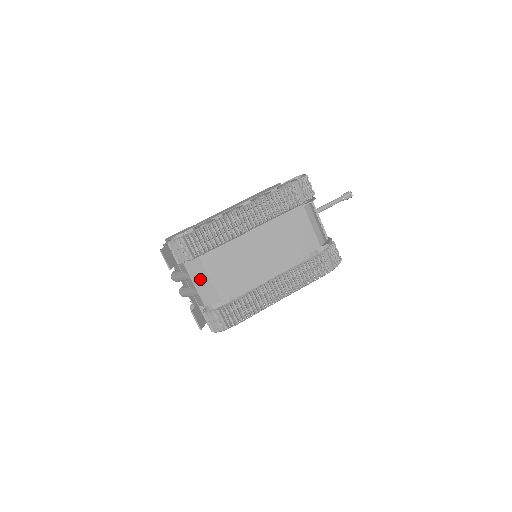
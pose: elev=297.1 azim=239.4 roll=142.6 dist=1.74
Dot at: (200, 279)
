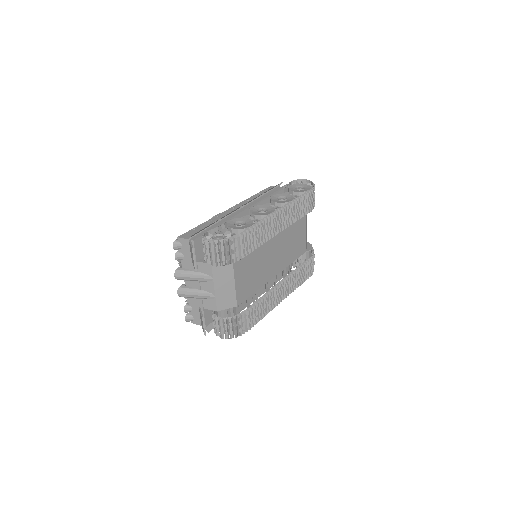
Dot at: (224, 282)
